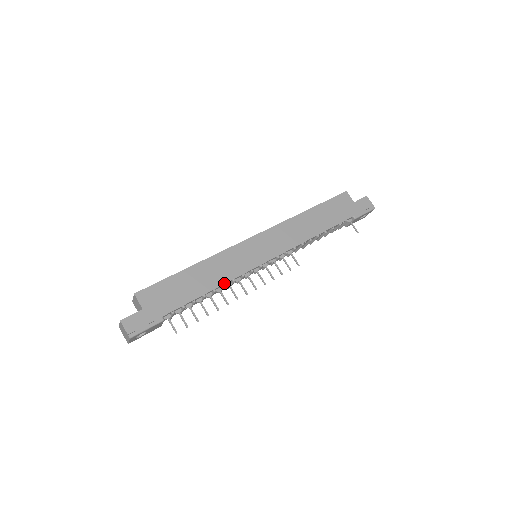
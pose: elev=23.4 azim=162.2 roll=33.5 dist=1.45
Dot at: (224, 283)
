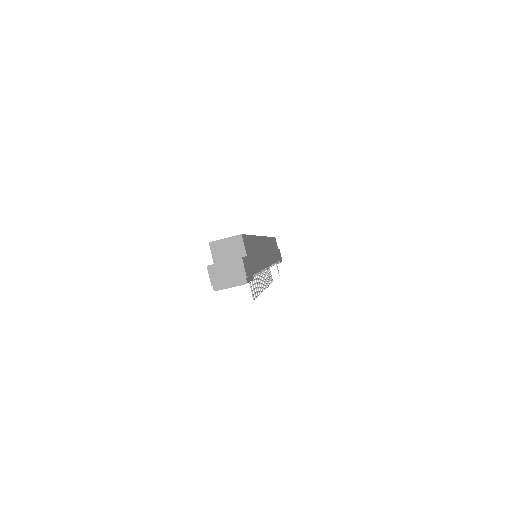
Dot at: (264, 268)
